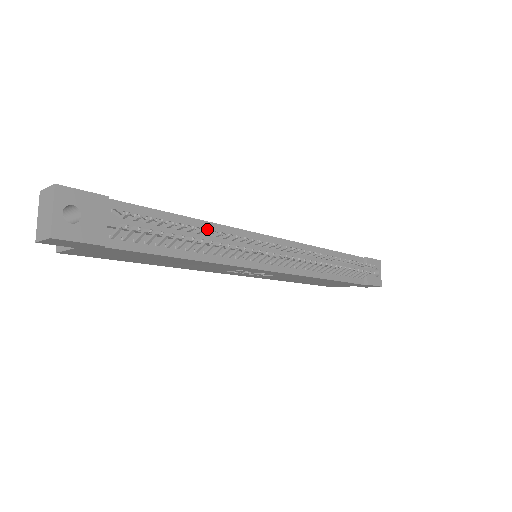
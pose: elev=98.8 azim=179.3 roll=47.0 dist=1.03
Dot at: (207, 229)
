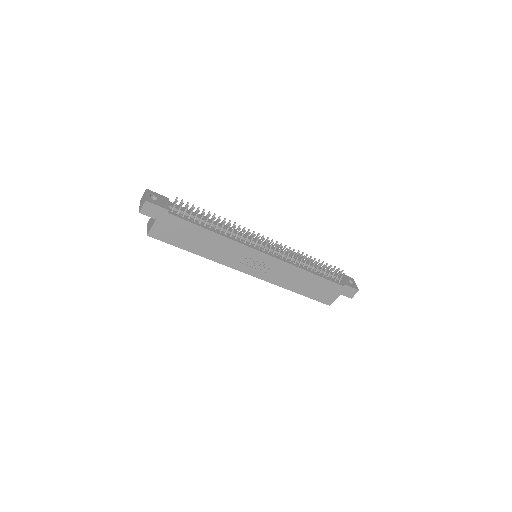
Dot at: occluded
